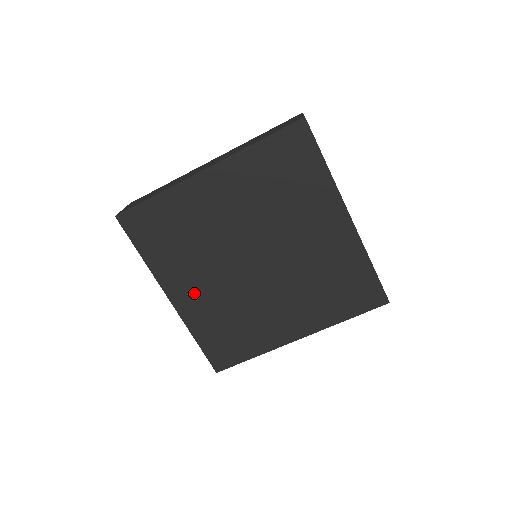
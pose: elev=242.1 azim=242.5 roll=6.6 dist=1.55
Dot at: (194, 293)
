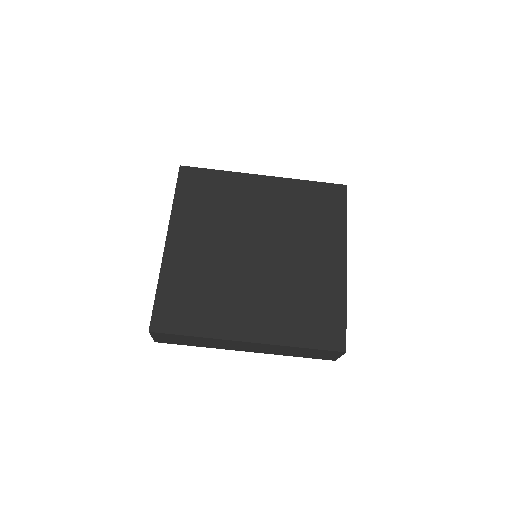
Dot at: (255, 316)
